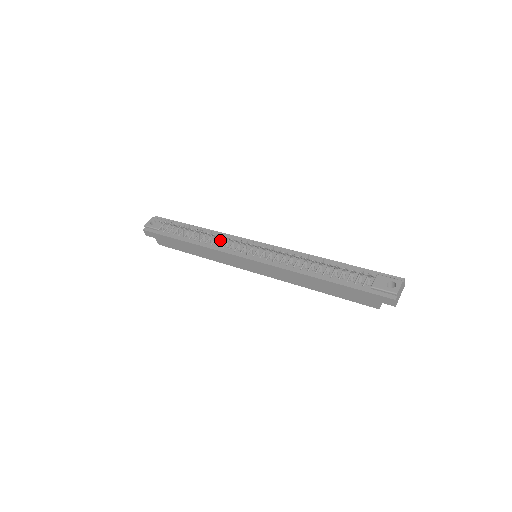
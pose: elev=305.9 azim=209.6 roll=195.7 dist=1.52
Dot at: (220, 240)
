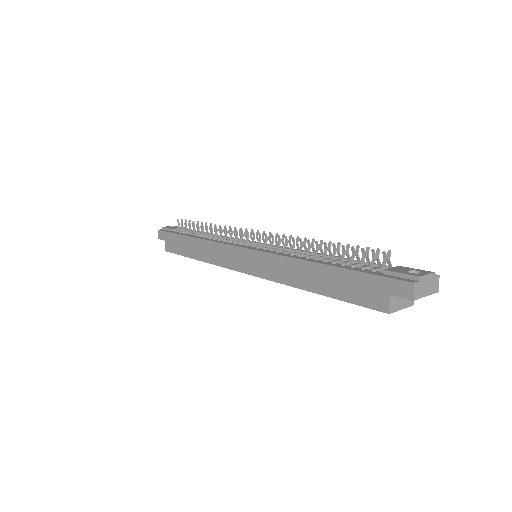
Dot at: (225, 234)
